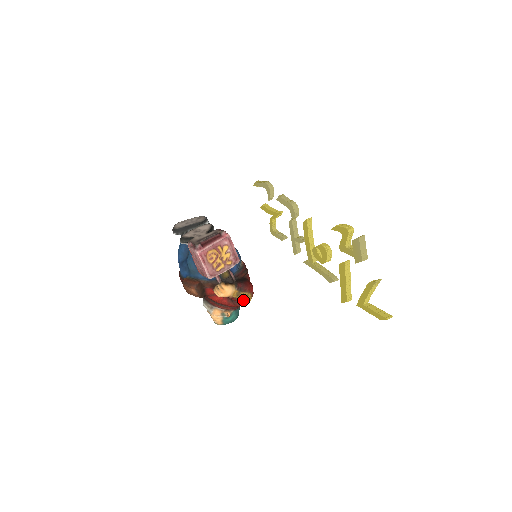
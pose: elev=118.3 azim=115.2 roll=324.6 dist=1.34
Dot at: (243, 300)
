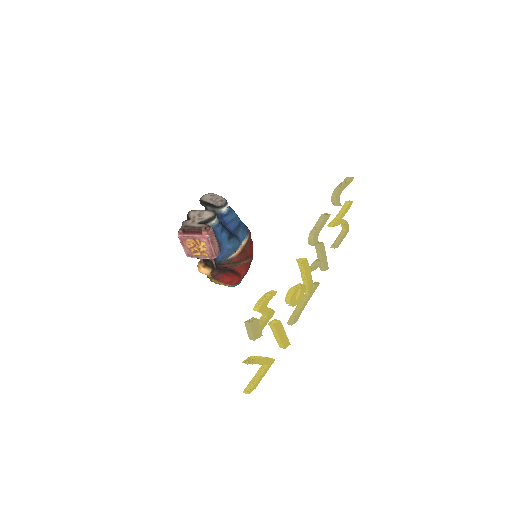
Dot at: occluded
